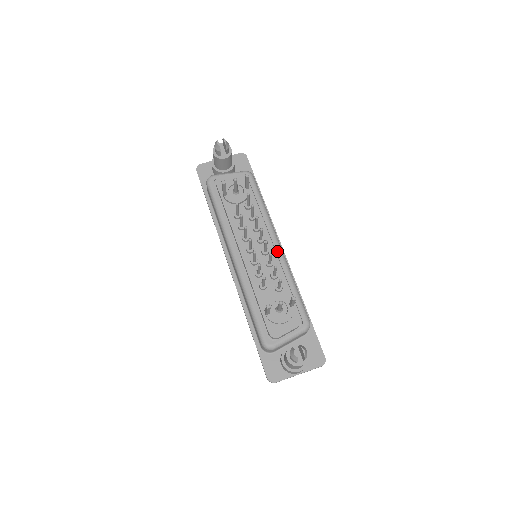
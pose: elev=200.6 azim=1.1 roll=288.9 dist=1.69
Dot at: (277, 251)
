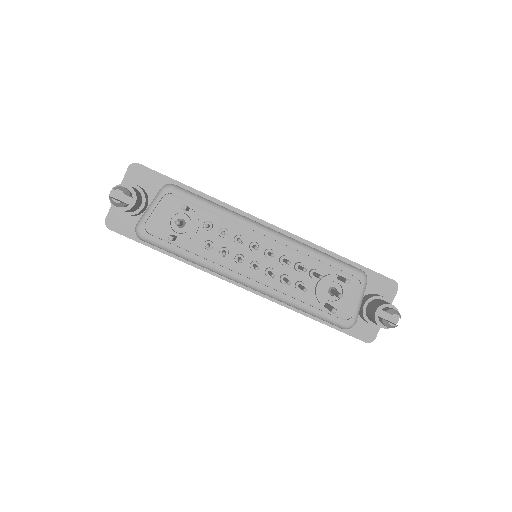
Dot at: (276, 239)
